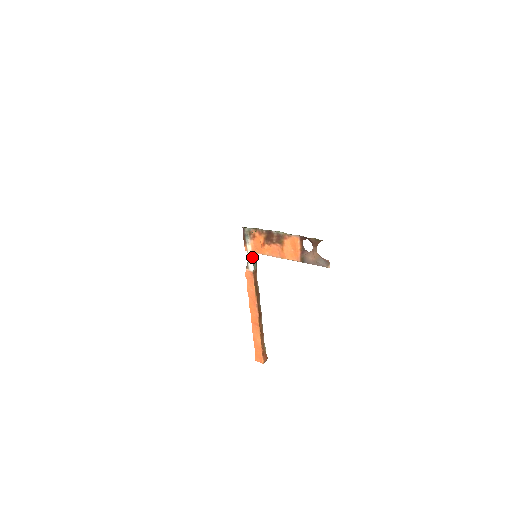
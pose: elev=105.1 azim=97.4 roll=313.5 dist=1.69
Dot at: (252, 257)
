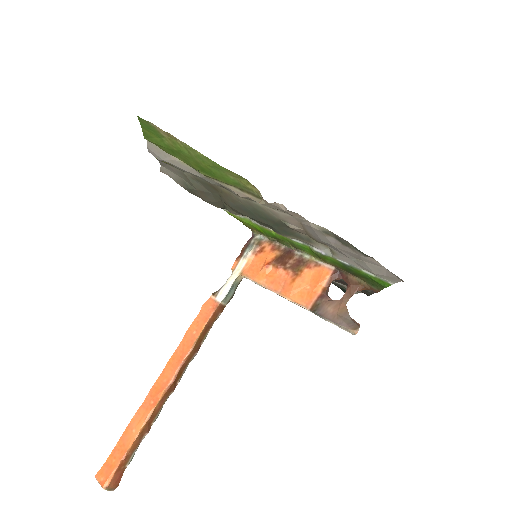
Dot at: (235, 280)
